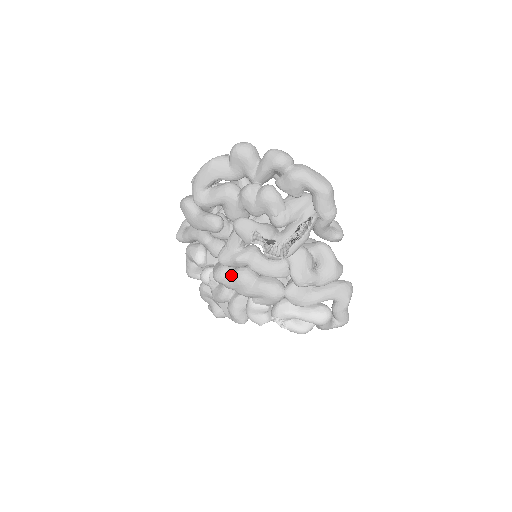
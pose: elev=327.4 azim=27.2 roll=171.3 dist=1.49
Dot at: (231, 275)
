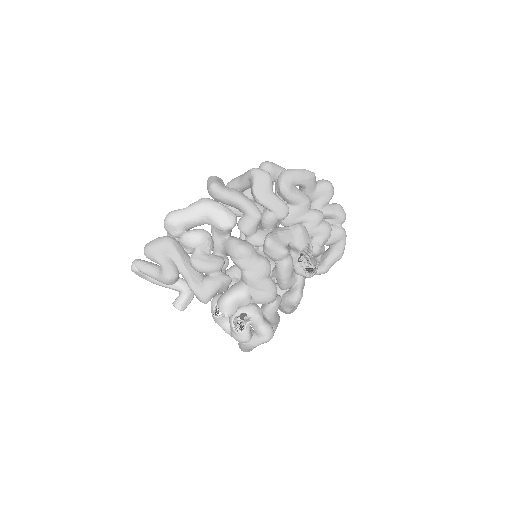
Dot at: (258, 258)
